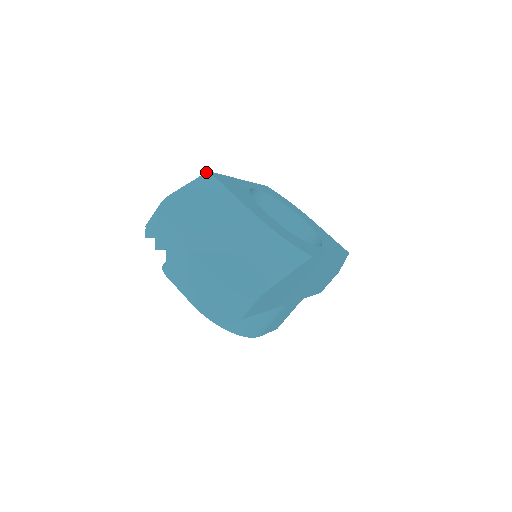
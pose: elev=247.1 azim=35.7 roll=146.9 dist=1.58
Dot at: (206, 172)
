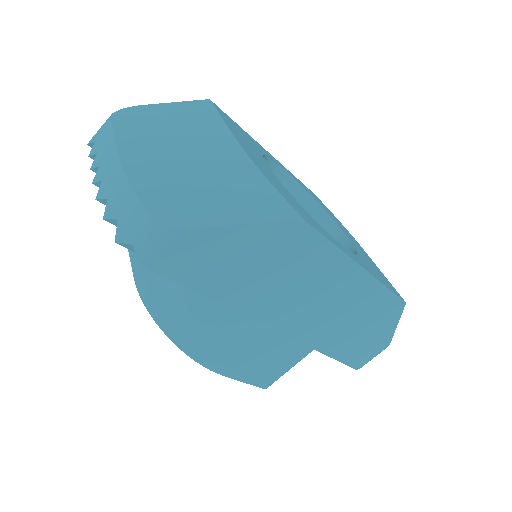
Dot at: (206, 99)
